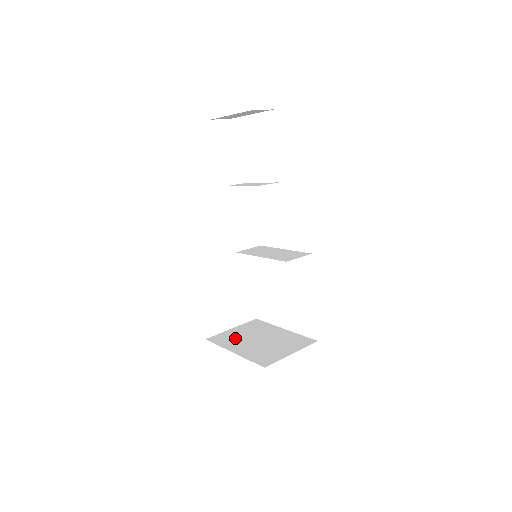
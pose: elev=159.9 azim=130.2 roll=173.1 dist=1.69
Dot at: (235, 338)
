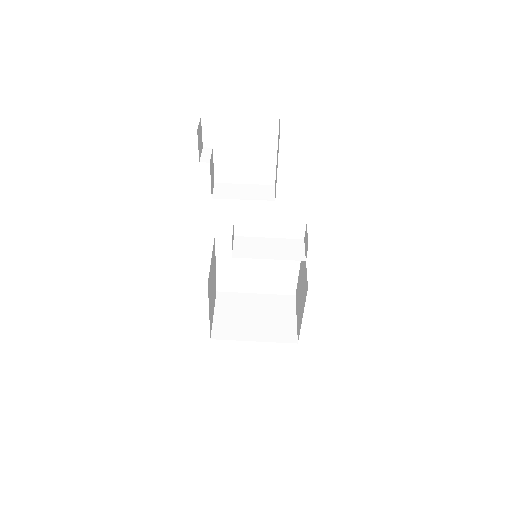
Dot at: (234, 324)
